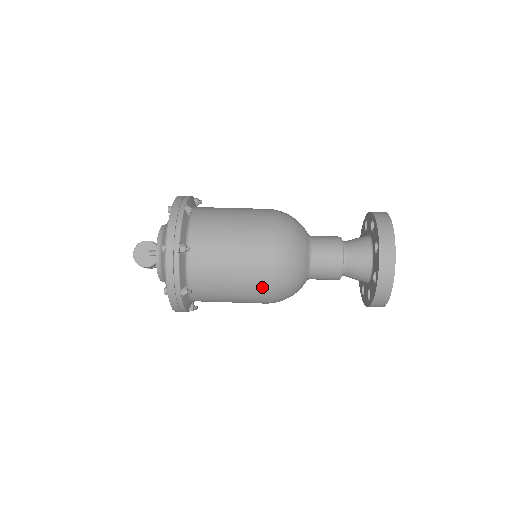
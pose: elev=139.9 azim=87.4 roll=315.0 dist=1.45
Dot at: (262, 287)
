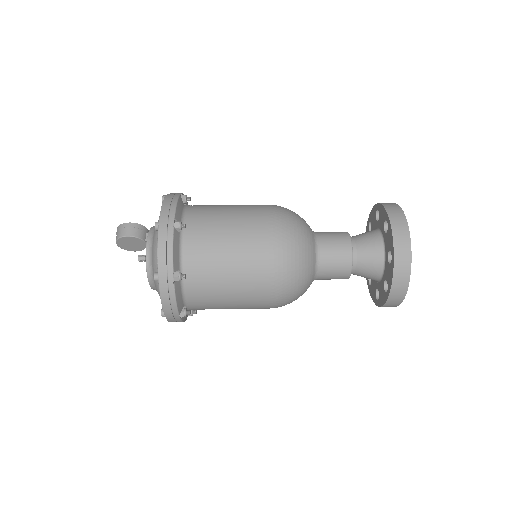
Dot at: occluded
